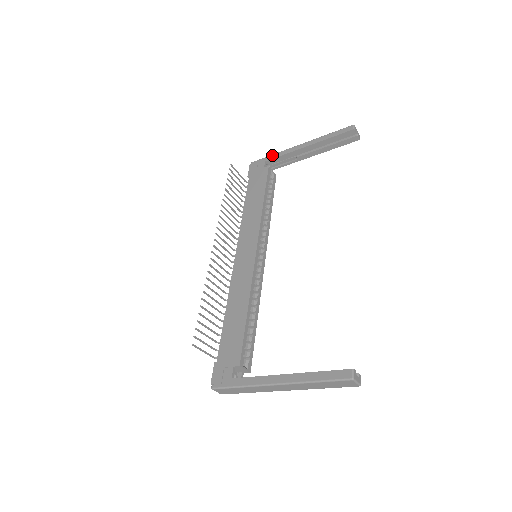
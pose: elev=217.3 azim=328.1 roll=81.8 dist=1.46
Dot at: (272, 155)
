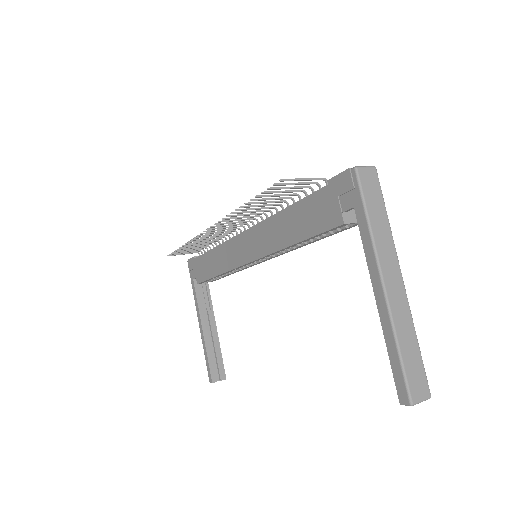
Dot at: (364, 220)
